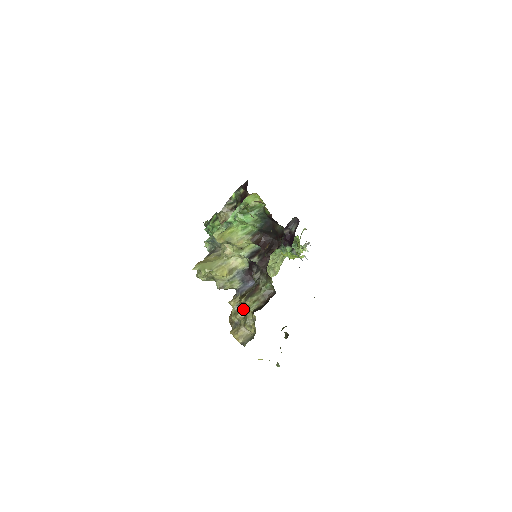
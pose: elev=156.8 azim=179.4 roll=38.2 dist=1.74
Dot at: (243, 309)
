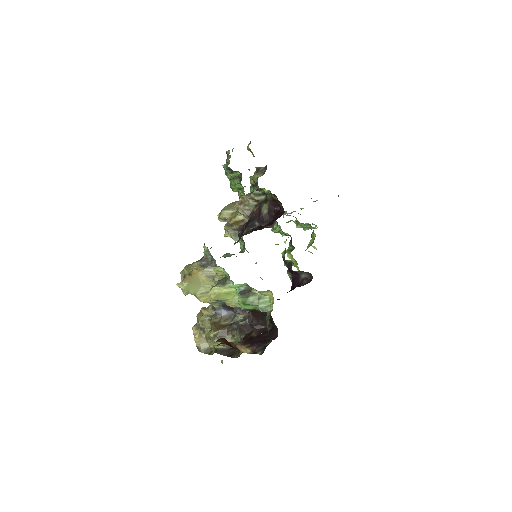
Dot at: occluded
